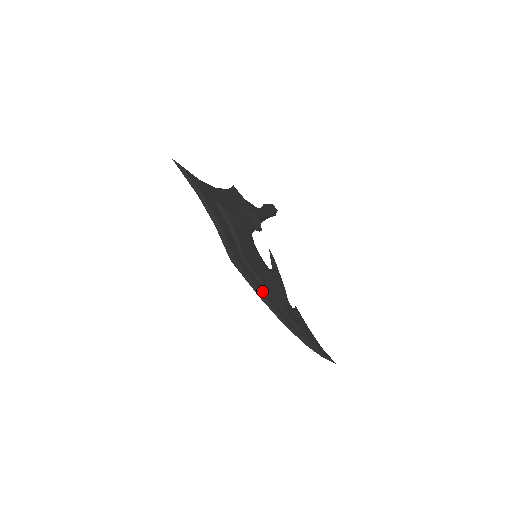
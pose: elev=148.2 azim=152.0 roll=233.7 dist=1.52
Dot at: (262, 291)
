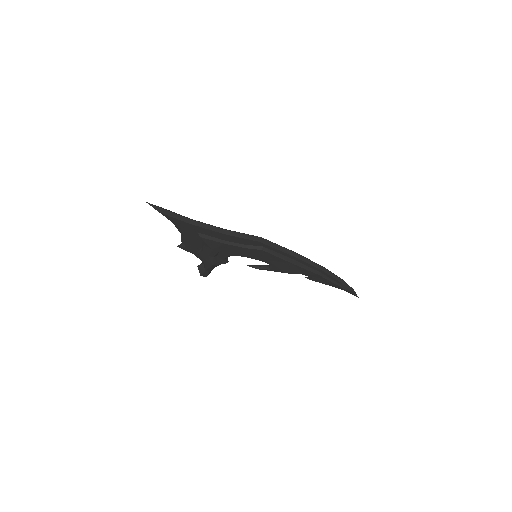
Dot at: occluded
